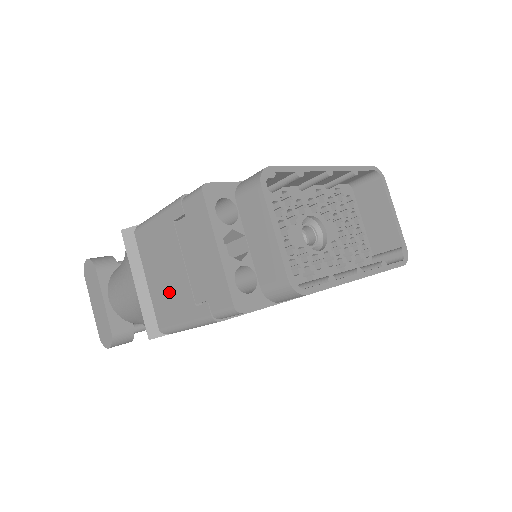
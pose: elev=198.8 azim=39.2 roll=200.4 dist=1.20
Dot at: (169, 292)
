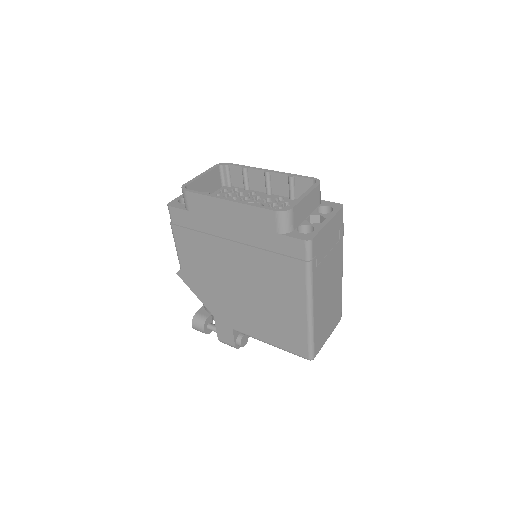
Dot at: occluded
